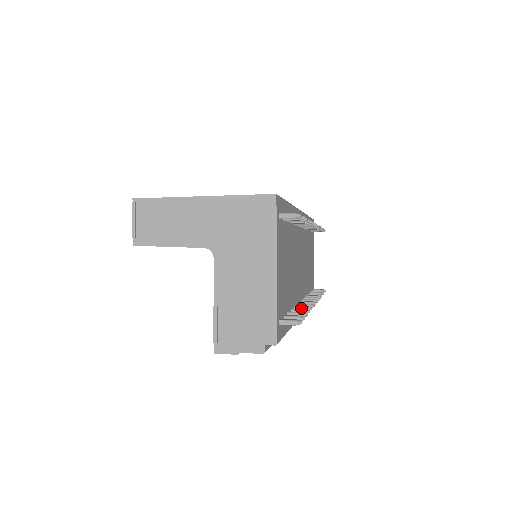
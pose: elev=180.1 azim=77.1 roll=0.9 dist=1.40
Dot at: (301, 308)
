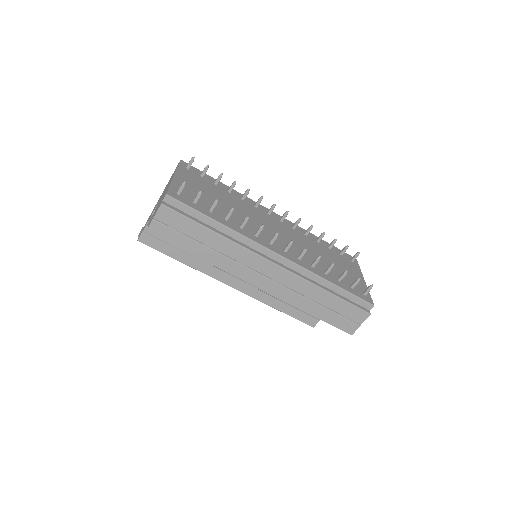
Dot at: (242, 222)
